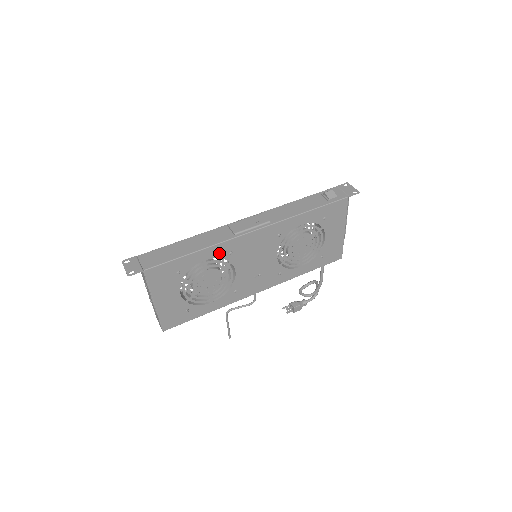
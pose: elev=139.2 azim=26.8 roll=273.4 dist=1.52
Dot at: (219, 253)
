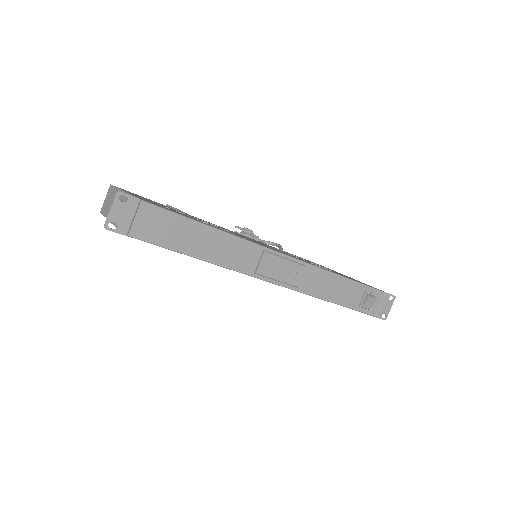
Dot at: occluded
